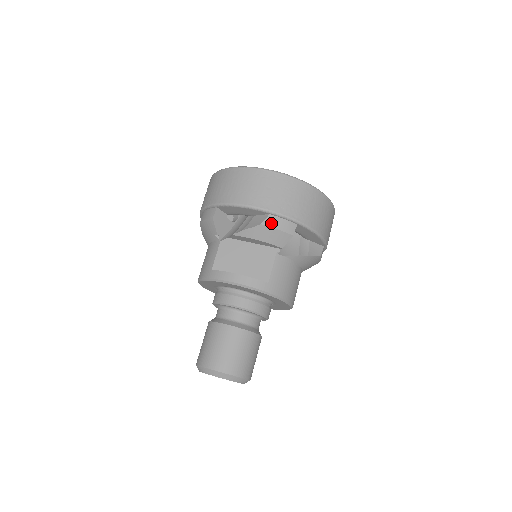
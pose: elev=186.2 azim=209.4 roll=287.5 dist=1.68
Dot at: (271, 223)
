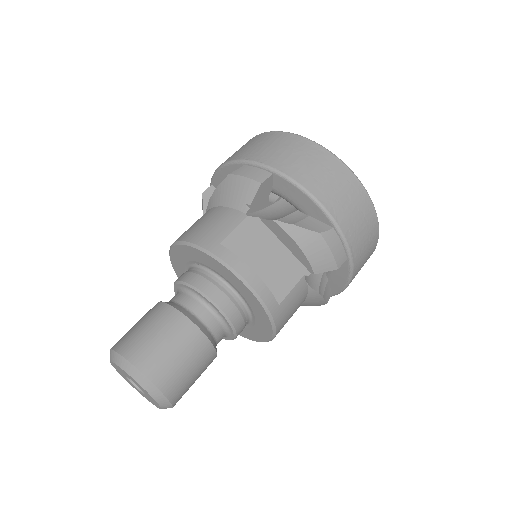
Dot at: (330, 239)
